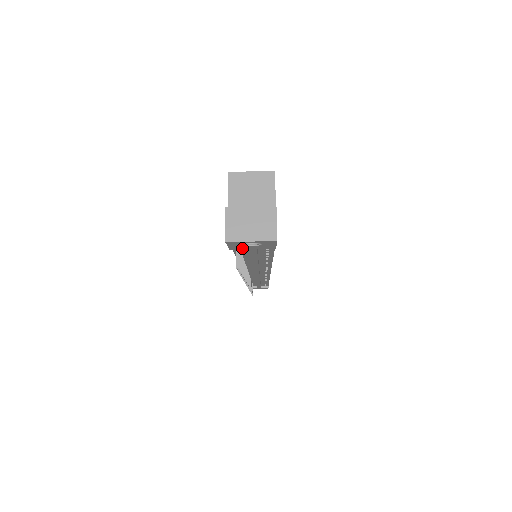
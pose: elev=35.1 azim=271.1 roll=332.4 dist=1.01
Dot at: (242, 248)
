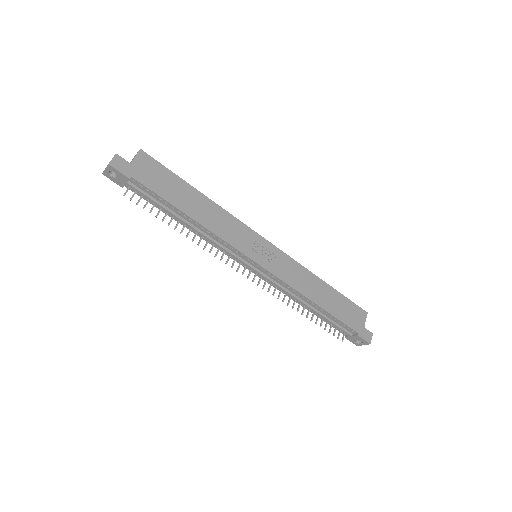
Dot at: (121, 183)
